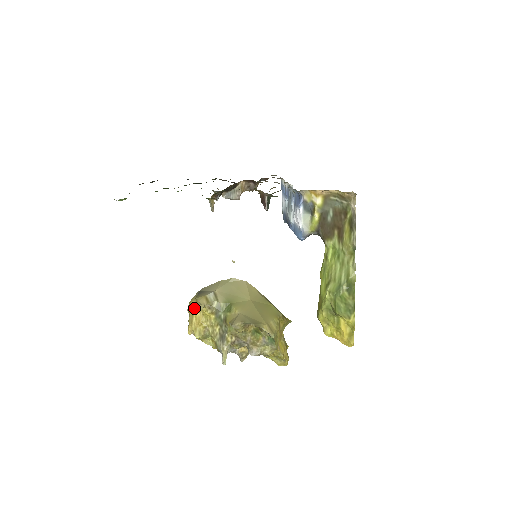
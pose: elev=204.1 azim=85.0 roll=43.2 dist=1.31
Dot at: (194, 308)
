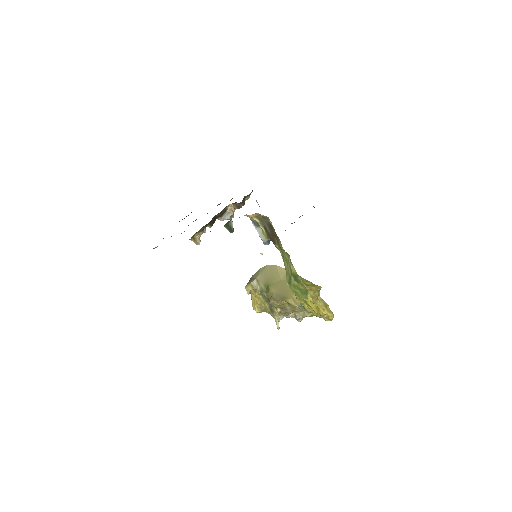
Dot at: (250, 292)
